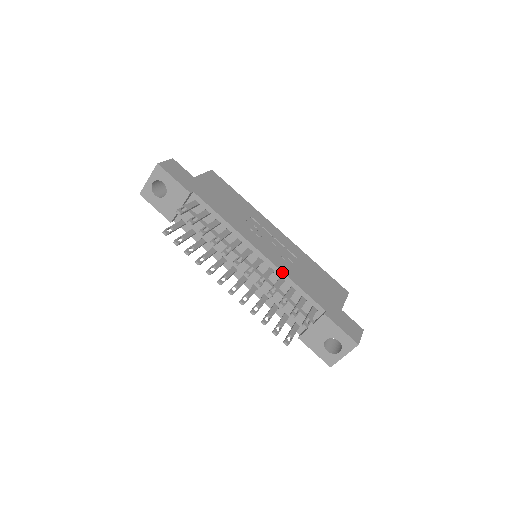
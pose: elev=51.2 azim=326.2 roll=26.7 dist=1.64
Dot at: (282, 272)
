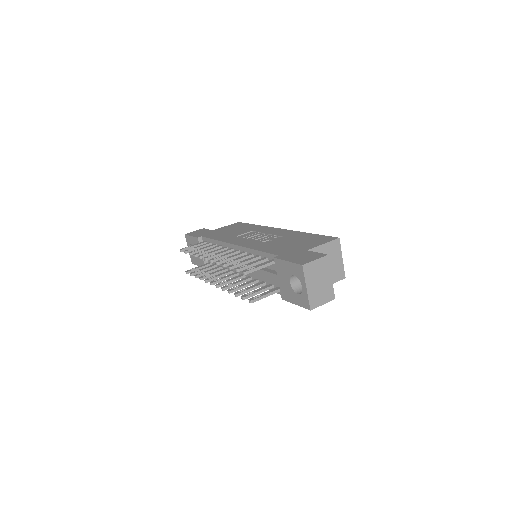
Dot at: (248, 248)
